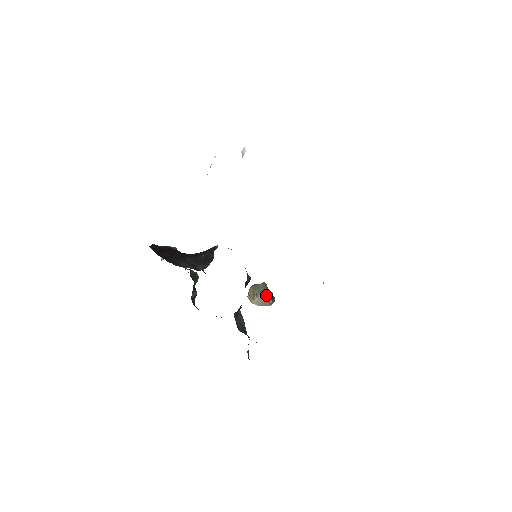
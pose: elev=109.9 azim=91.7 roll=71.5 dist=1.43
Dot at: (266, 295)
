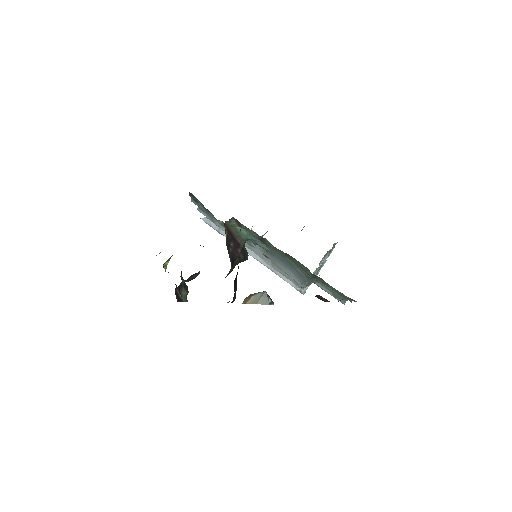
Dot at: (264, 292)
